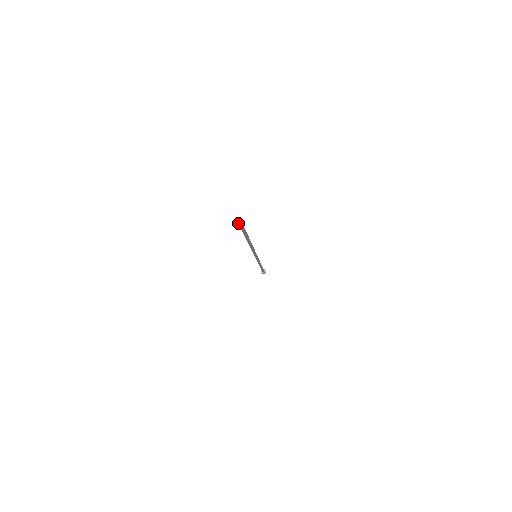
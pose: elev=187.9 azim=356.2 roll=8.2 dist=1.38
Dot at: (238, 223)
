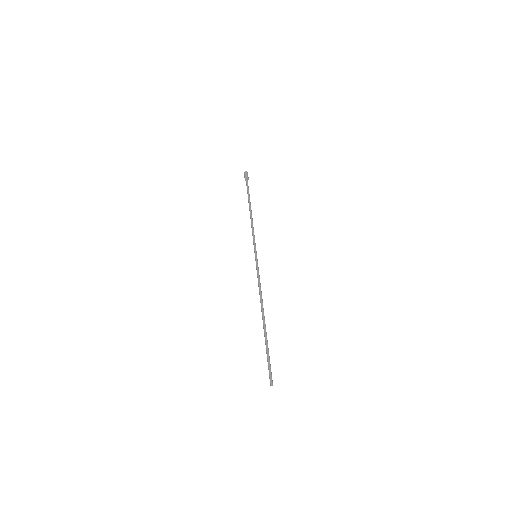
Dot at: (270, 382)
